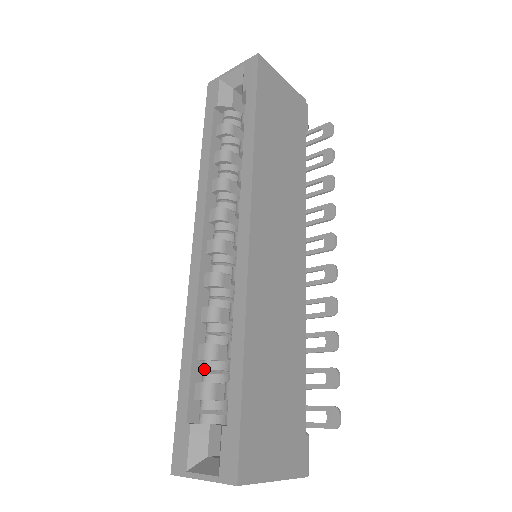
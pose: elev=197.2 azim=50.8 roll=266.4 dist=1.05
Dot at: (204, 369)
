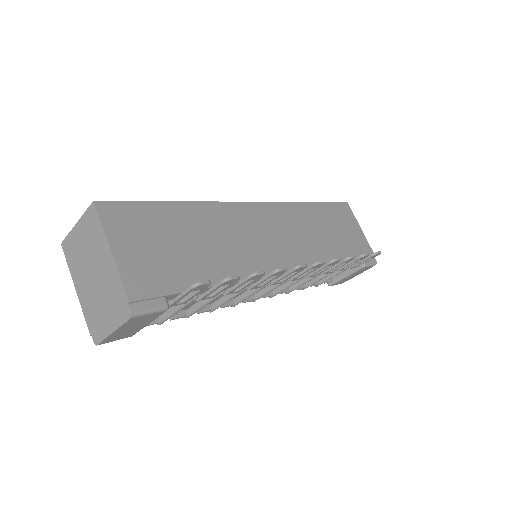
Dot at: occluded
